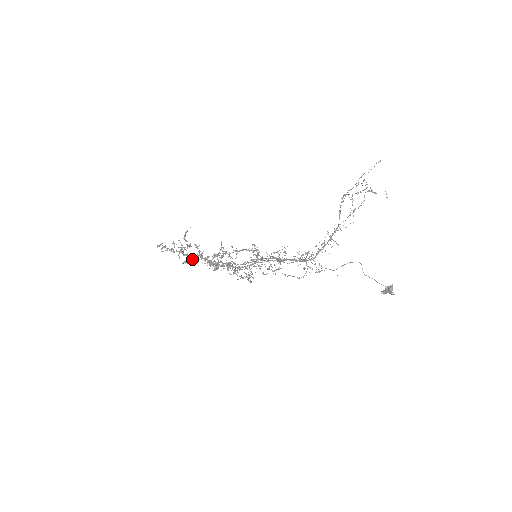
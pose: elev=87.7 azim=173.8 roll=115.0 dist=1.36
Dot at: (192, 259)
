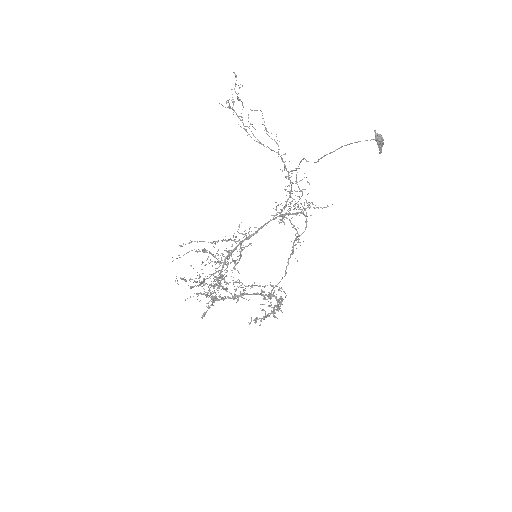
Dot at: occluded
